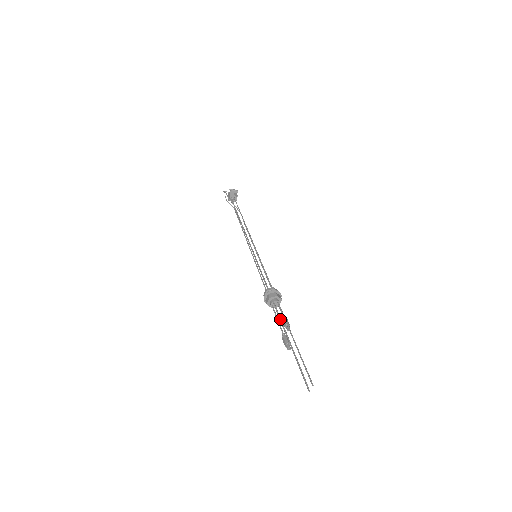
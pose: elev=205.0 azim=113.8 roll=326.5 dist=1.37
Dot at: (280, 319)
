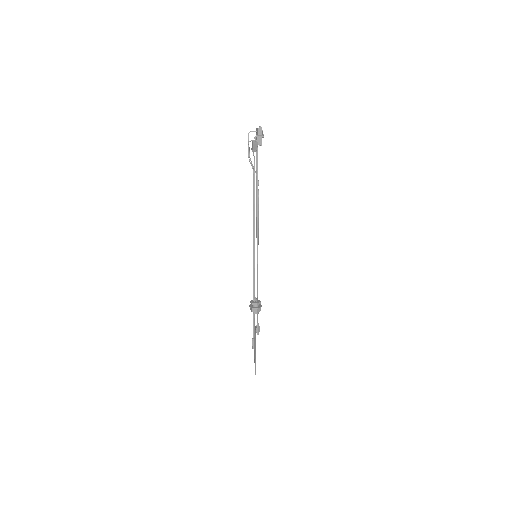
Dot at: (254, 330)
